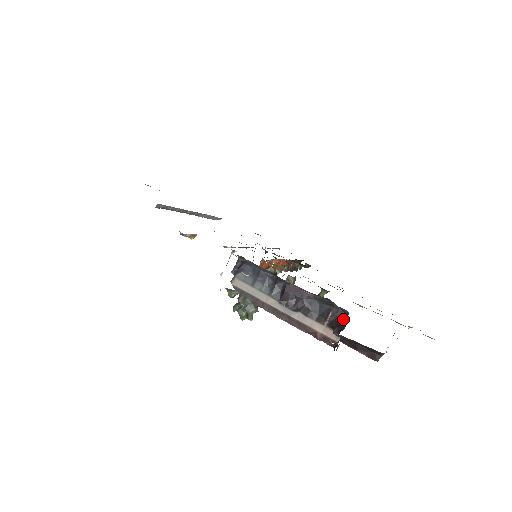
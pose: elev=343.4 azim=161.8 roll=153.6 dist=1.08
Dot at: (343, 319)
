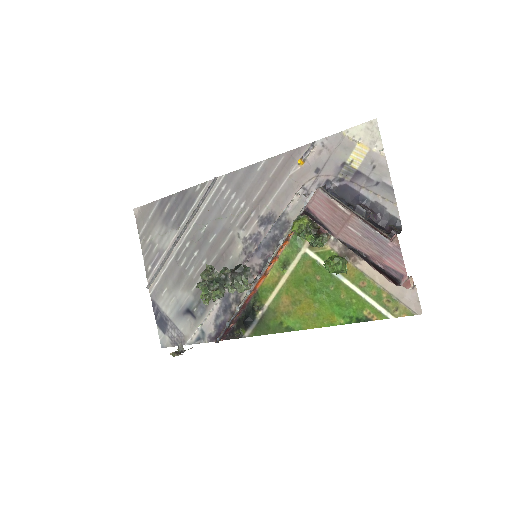
Dot at: (398, 230)
